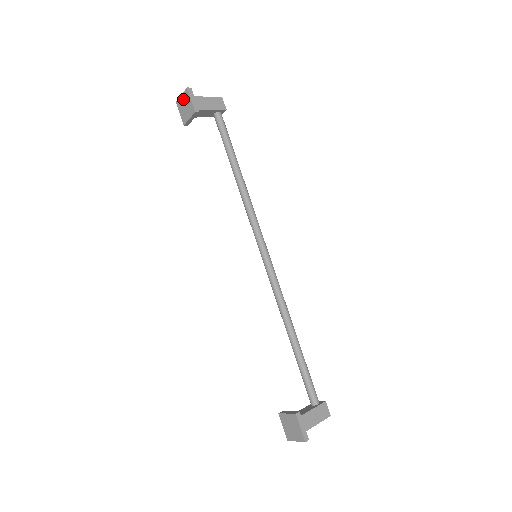
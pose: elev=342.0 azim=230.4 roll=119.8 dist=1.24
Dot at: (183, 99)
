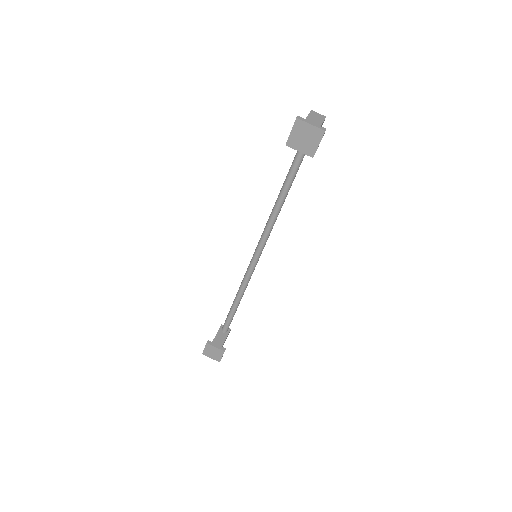
Dot at: (309, 130)
